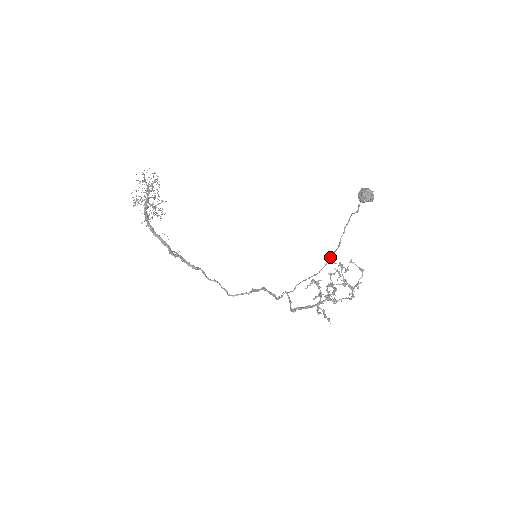
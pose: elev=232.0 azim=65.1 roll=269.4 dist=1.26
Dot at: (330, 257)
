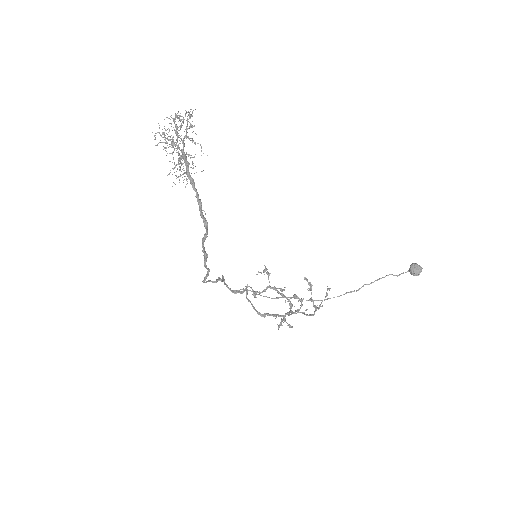
Dot at: (344, 294)
